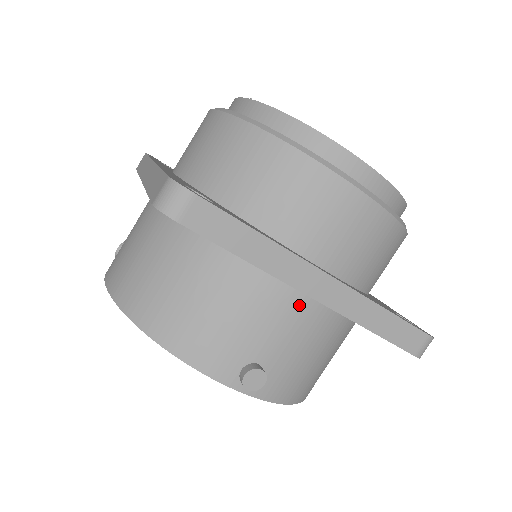
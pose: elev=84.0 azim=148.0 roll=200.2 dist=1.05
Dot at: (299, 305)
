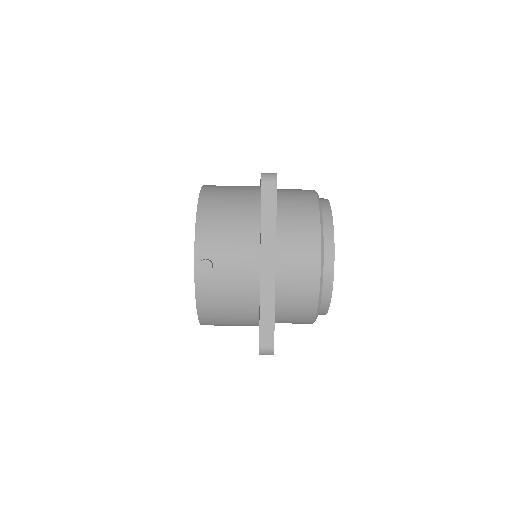
Dot at: (252, 267)
